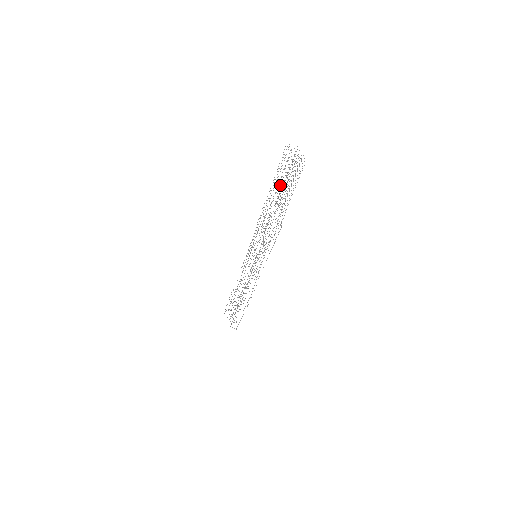
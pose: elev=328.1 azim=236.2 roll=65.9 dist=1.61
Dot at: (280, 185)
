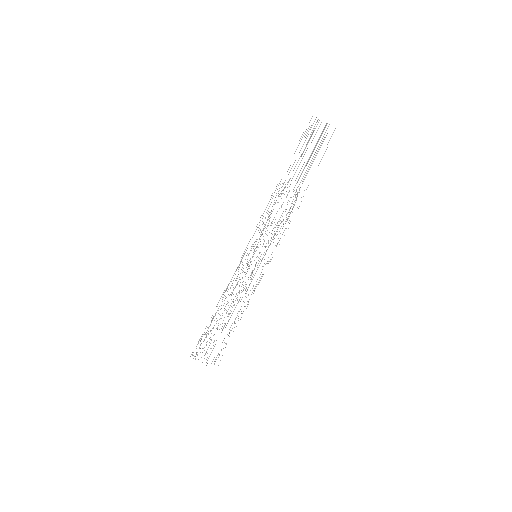
Dot at: occluded
